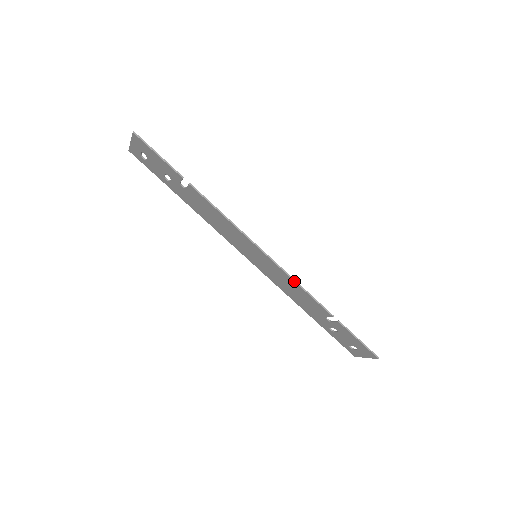
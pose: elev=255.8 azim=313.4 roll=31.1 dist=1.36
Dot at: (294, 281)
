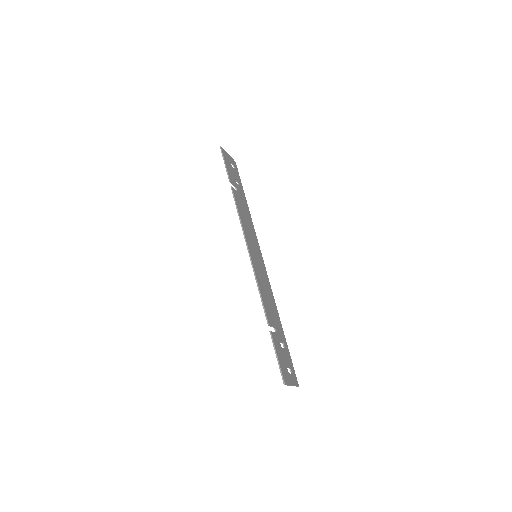
Dot at: (256, 281)
